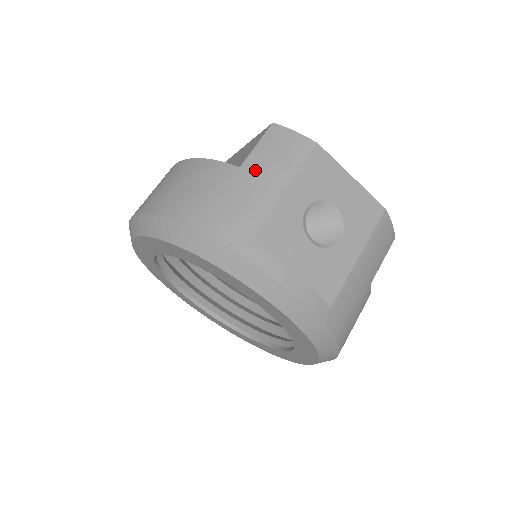
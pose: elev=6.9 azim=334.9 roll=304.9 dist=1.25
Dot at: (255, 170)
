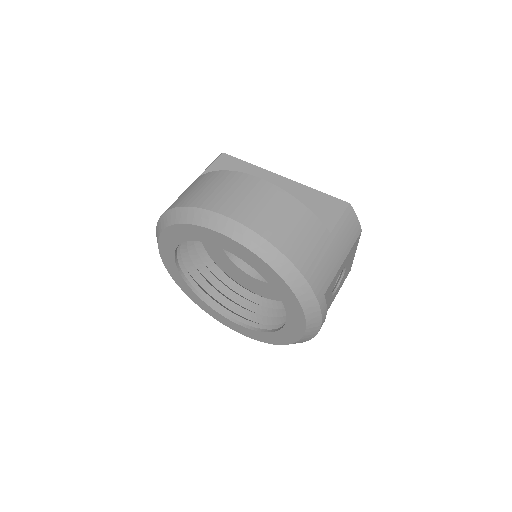
Dot at: (337, 240)
